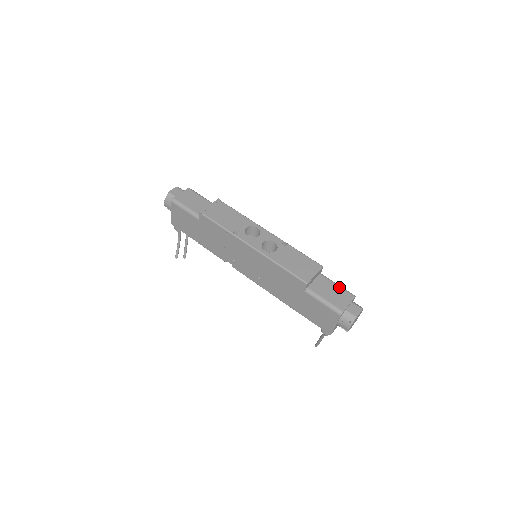
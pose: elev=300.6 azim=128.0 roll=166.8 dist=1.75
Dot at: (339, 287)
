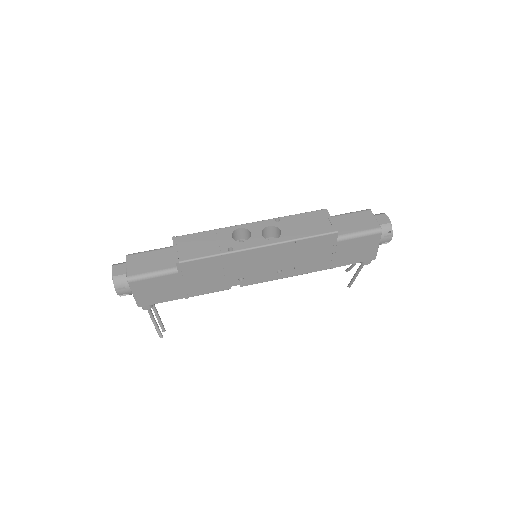
Dot at: (353, 214)
